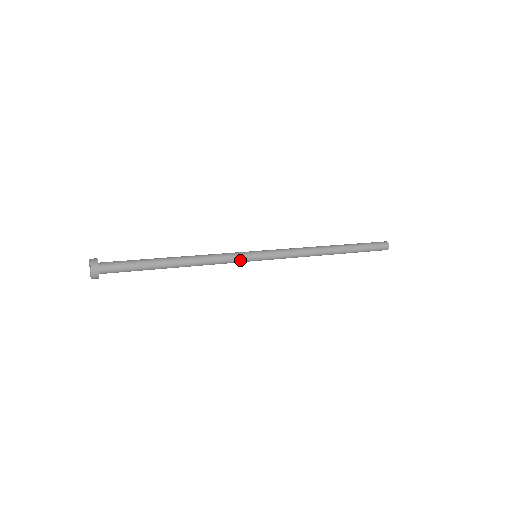
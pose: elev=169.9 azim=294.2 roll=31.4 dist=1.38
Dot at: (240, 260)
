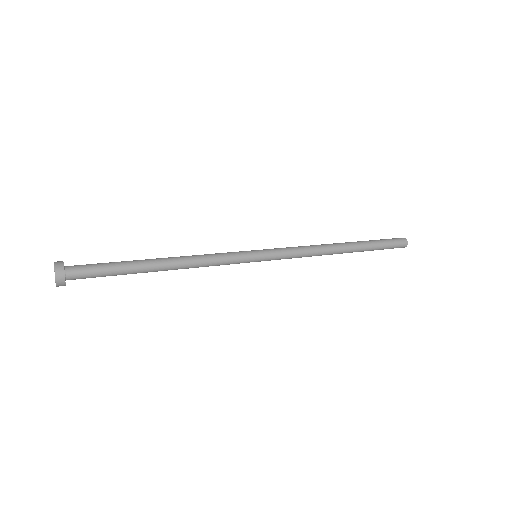
Dot at: (237, 262)
